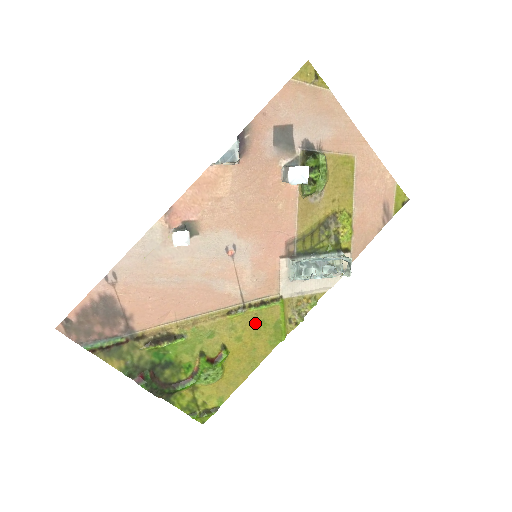
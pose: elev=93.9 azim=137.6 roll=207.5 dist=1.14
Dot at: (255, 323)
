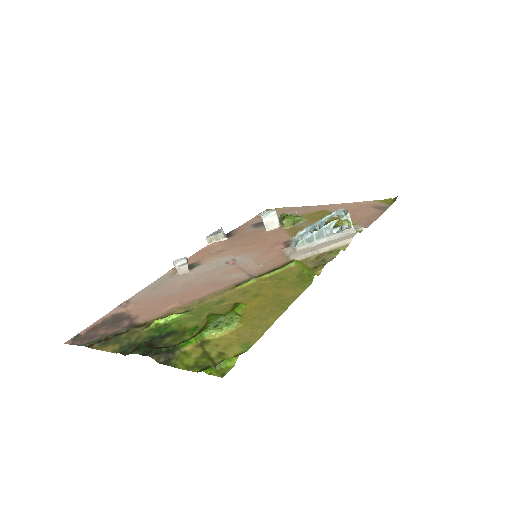
Dot at: (272, 282)
